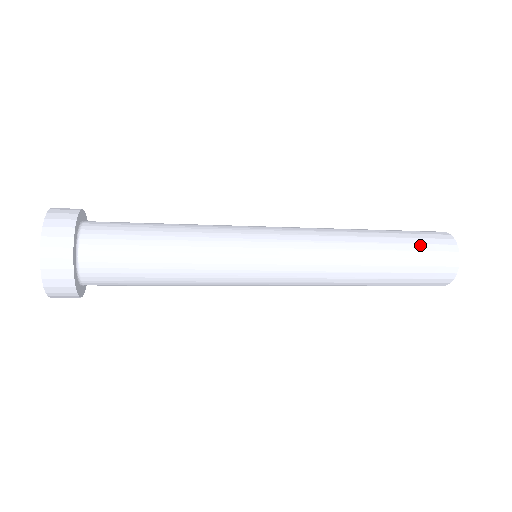
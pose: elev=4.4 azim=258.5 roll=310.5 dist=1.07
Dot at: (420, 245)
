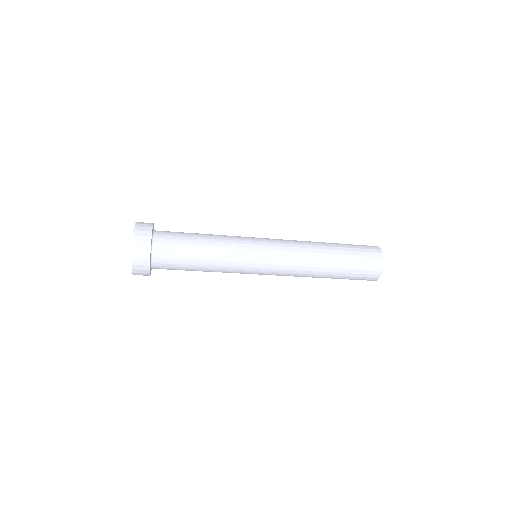
Dot at: (357, 249)
